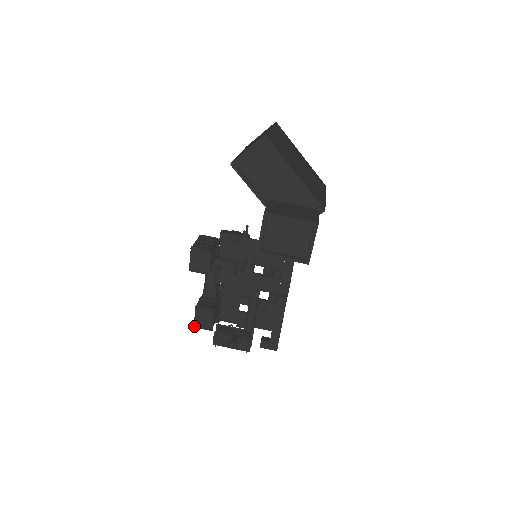
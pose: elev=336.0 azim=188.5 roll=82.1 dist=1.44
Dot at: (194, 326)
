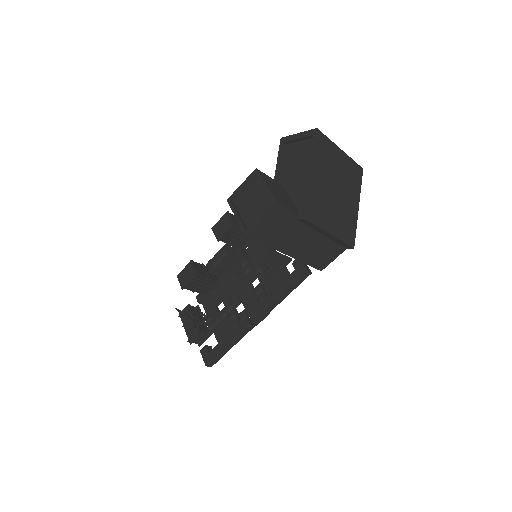
Dot at: (178, 275)
